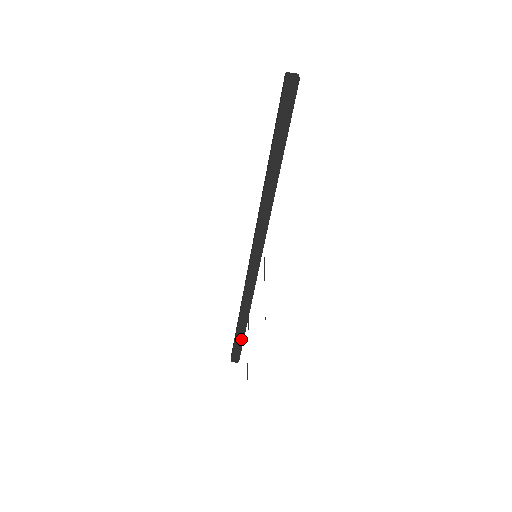
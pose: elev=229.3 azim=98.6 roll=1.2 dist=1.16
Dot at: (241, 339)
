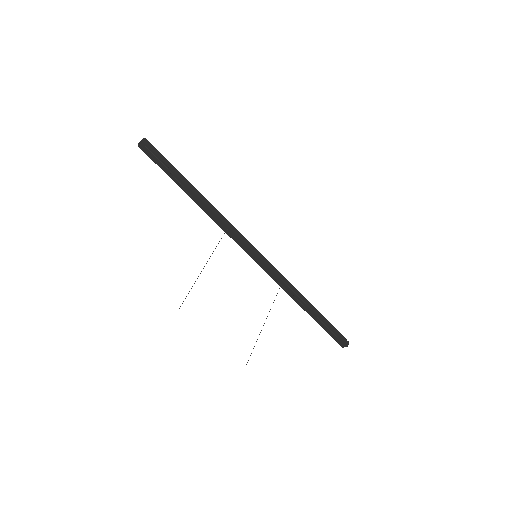
Dot at: (325, 325)
